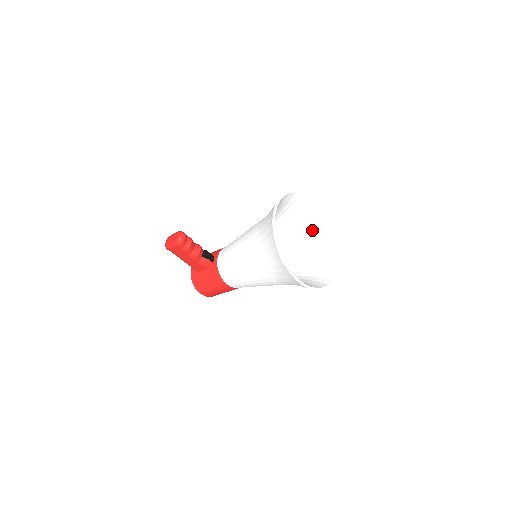
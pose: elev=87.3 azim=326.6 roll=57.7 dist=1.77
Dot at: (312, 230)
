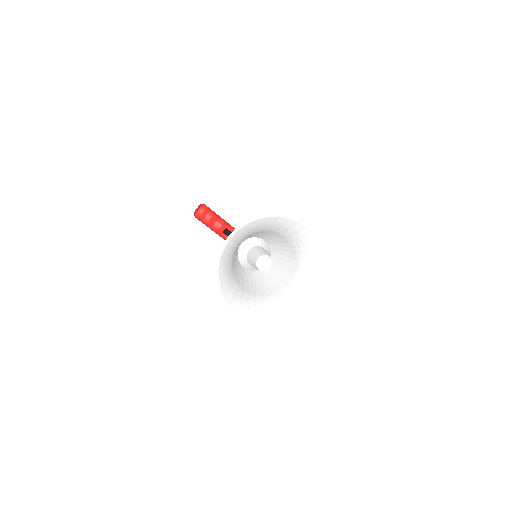
Dot at: (308, 257)
